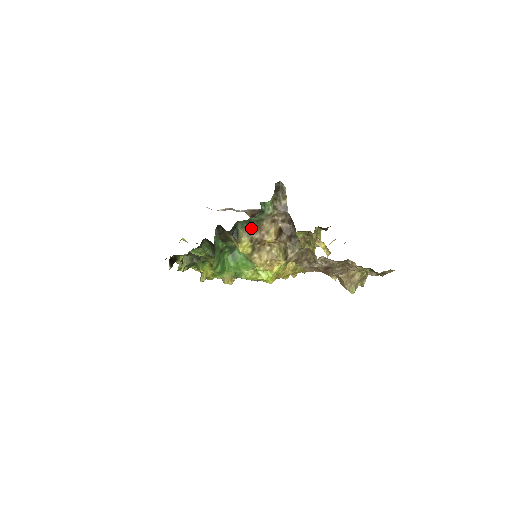
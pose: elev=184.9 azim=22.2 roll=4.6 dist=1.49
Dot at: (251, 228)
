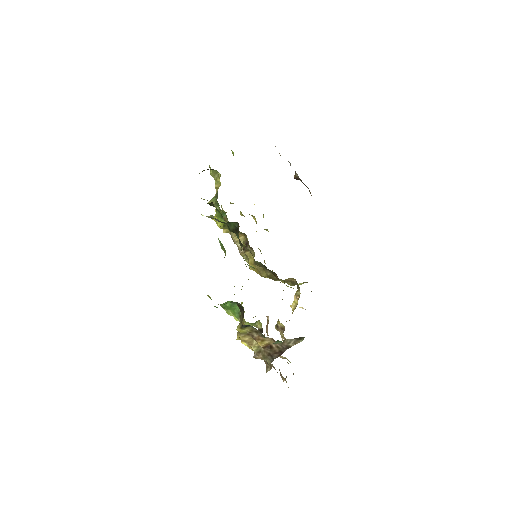
Dot at: (258, 330)
